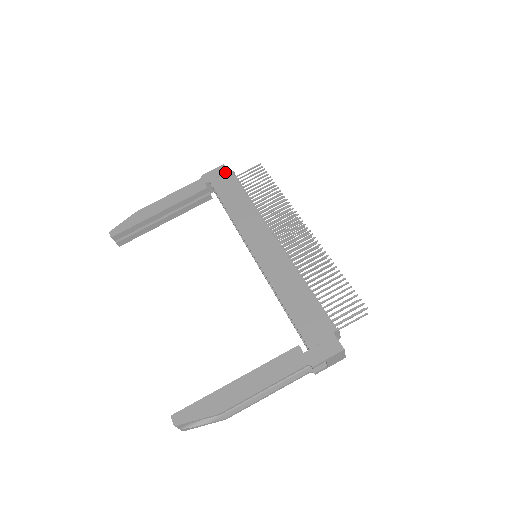
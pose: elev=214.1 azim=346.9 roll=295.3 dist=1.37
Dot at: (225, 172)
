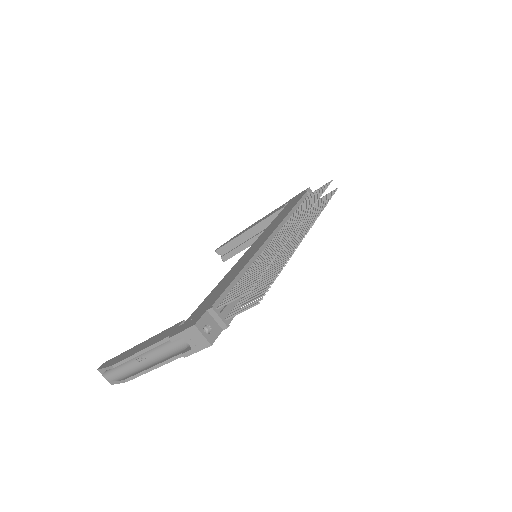
Dot at: (303, 193)
